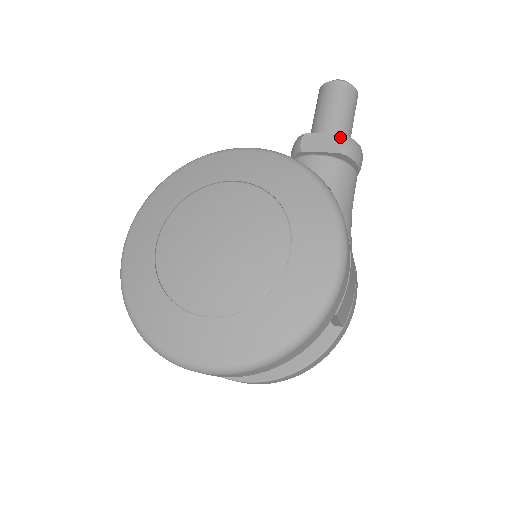
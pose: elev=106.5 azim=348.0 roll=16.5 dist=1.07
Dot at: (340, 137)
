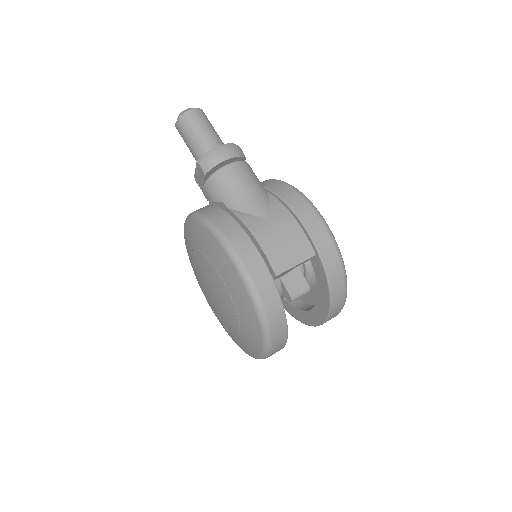
Dot at: (198, 165)
